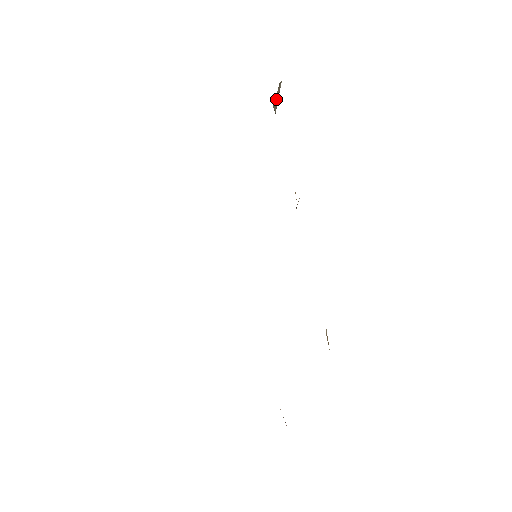
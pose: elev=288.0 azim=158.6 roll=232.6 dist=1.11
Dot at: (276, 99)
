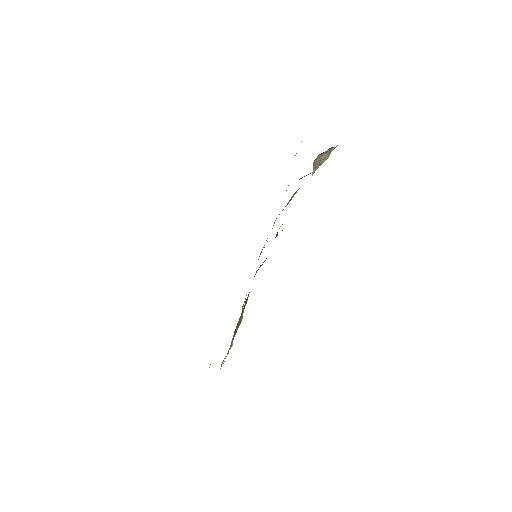
Dot at: (323, 158)
